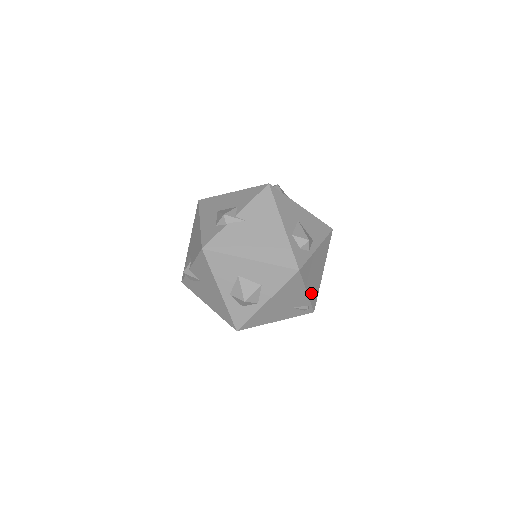
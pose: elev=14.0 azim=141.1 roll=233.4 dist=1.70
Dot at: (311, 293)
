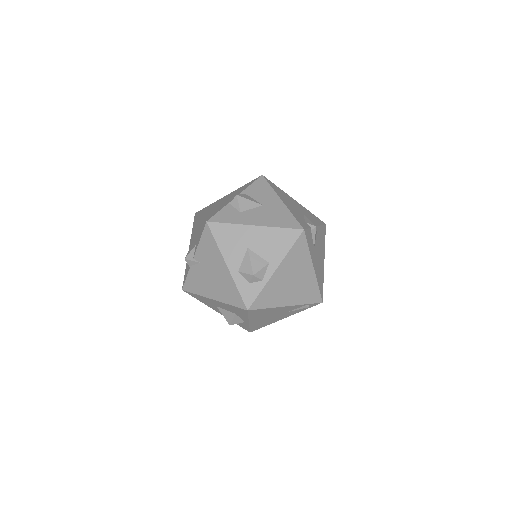
Dot at: (298, 299)
